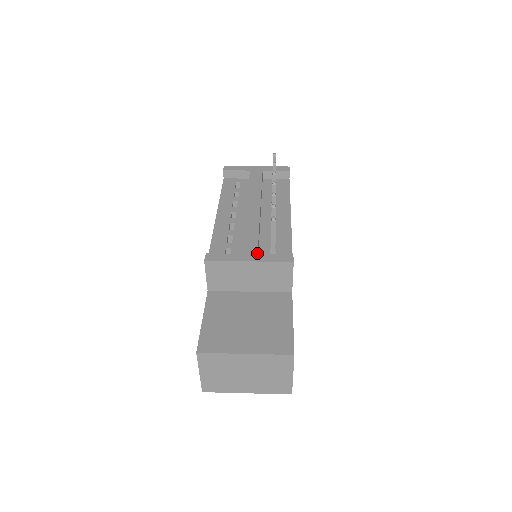
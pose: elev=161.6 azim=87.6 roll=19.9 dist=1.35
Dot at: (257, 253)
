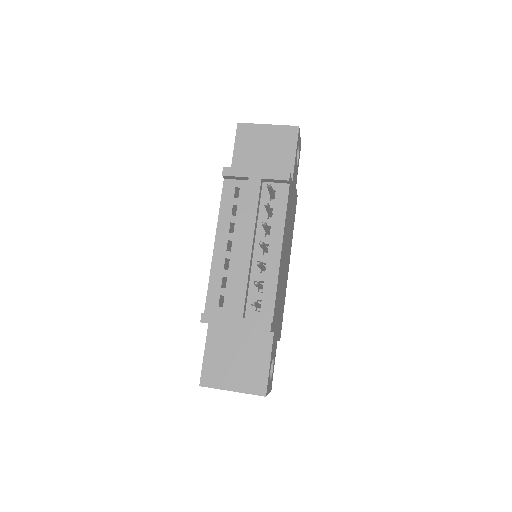
Dot at: (242, 317)
